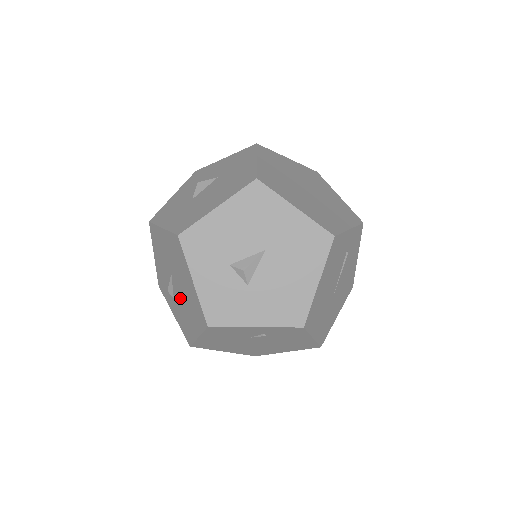
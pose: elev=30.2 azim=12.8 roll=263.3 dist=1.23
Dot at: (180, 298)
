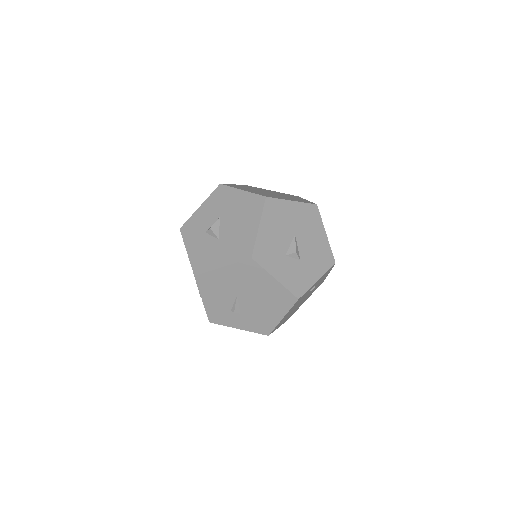
Dot at: (253, 306)
